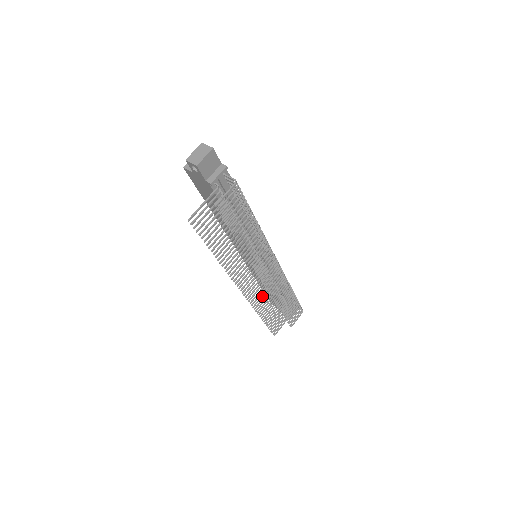
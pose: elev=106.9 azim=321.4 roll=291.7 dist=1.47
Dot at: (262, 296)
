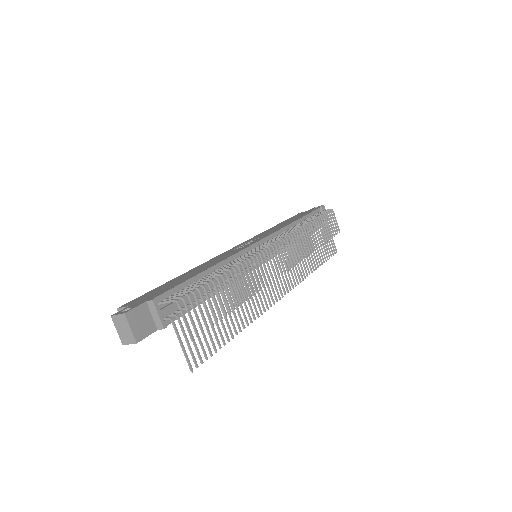
Dot at: (298, 265)
